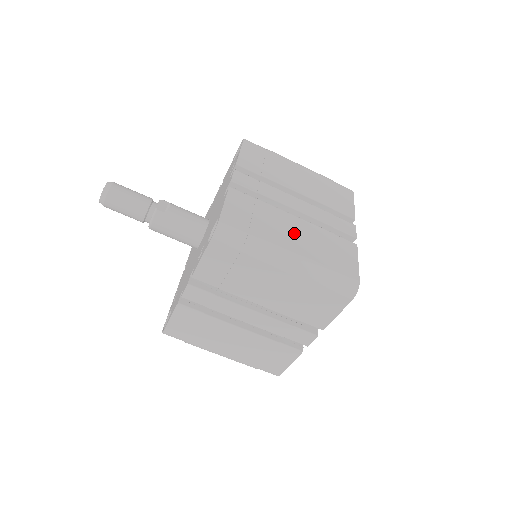
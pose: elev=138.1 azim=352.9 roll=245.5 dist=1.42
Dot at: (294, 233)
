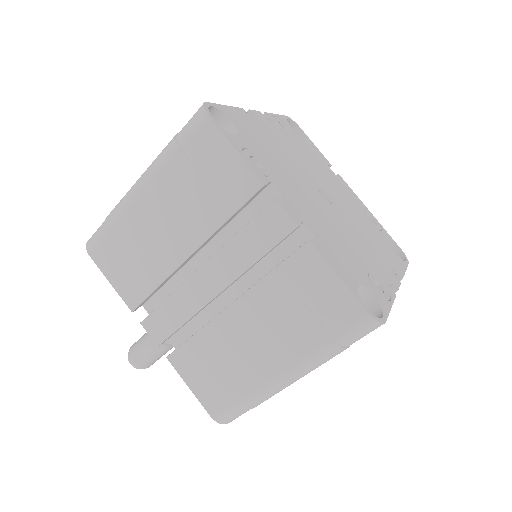
Dot at: (255, 338)
